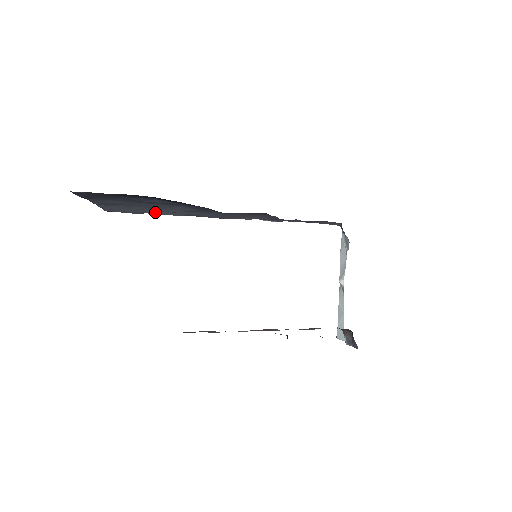
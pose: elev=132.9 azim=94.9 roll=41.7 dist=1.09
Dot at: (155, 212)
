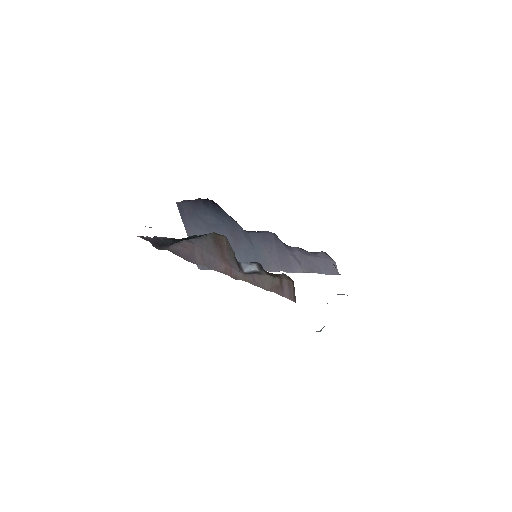
Dot at: occluded
